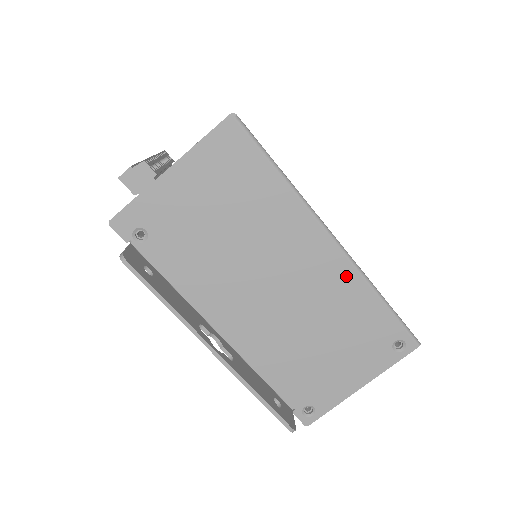
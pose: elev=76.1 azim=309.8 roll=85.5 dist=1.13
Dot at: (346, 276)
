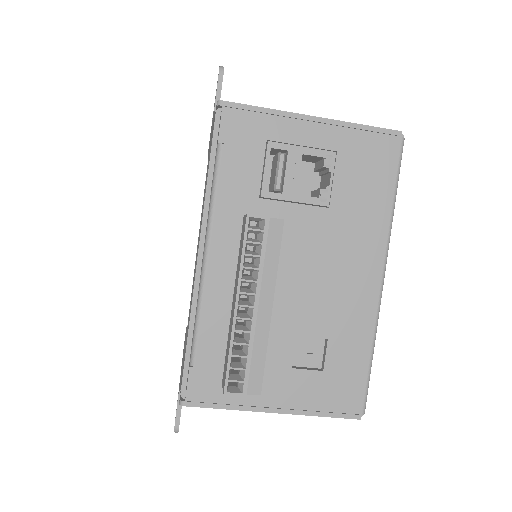
Dot at: occluded
